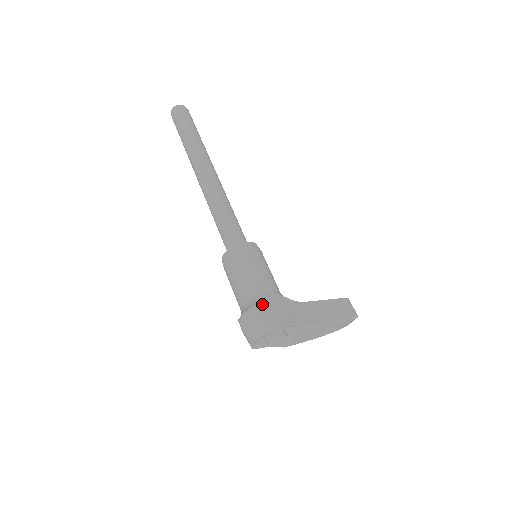
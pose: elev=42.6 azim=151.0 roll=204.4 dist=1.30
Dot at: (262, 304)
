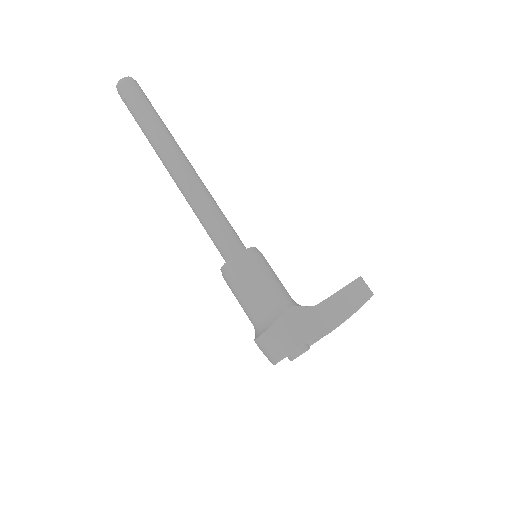
Dot at: (278, 324)
